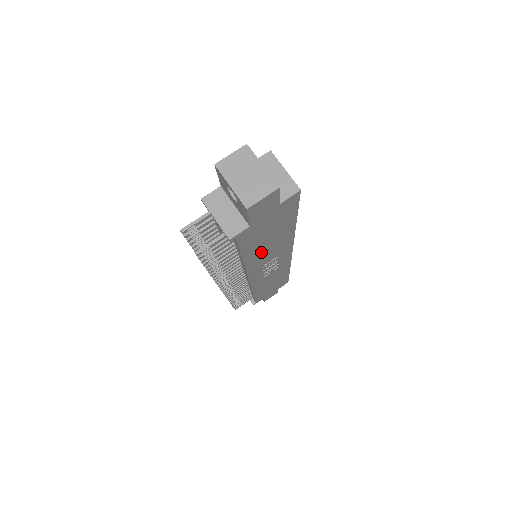
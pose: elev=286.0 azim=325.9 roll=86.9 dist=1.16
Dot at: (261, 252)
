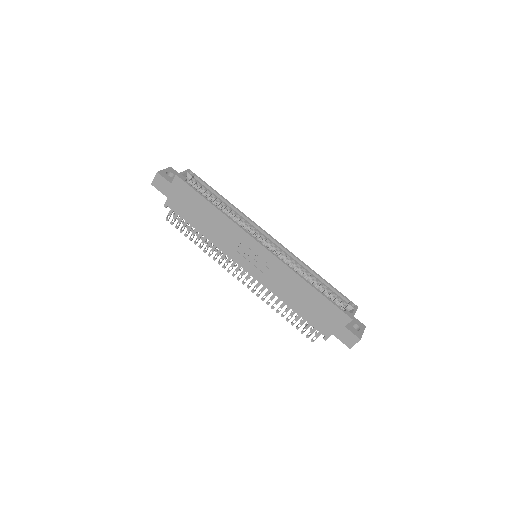
Dot at: (211, 229)
